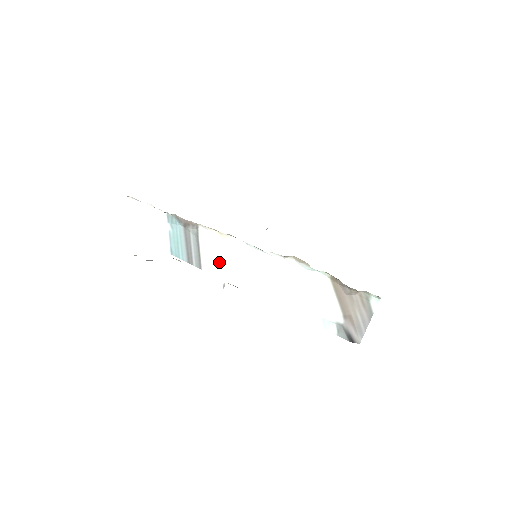
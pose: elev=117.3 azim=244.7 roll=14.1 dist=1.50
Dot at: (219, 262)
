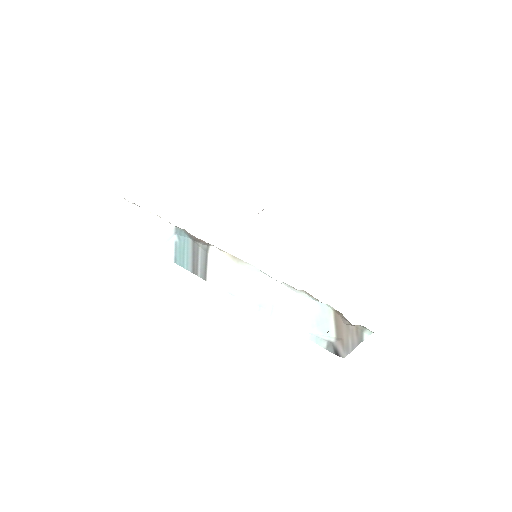
Dot at: (226, 278)
